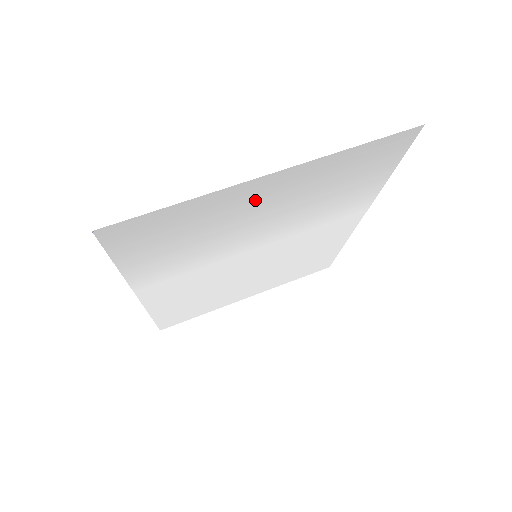
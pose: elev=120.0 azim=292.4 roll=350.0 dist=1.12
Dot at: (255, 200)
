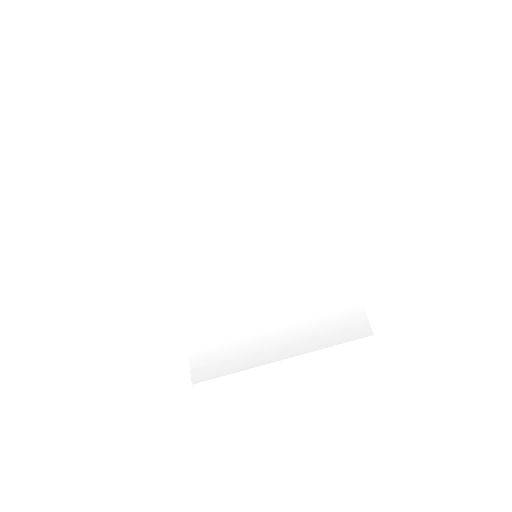
Dot at: (268, 339)
